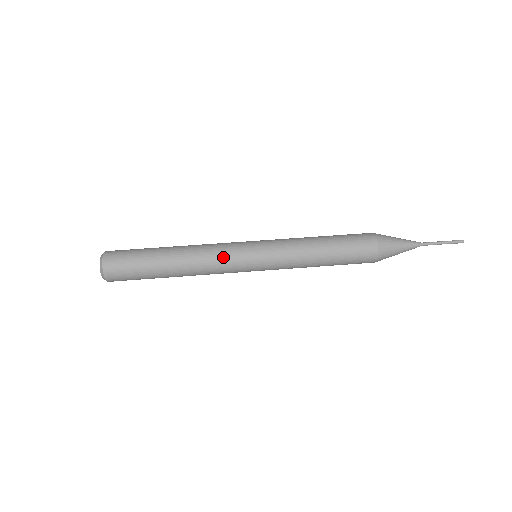
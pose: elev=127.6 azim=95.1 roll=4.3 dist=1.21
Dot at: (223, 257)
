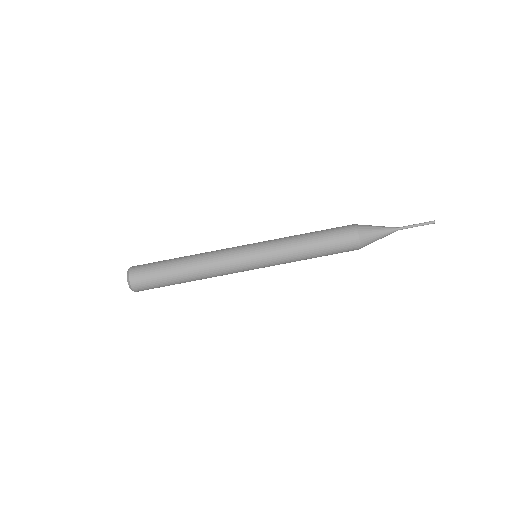
Dot at: (228, 260)
